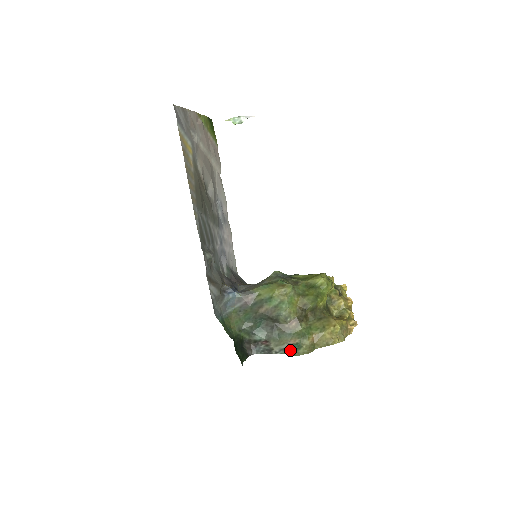
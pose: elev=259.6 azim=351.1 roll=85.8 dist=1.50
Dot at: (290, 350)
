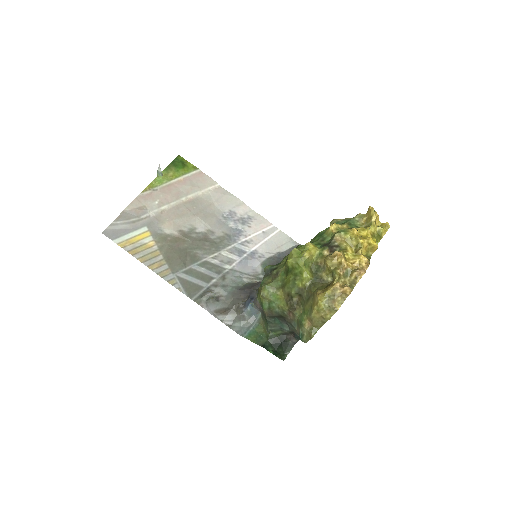
Dot at: occluded
